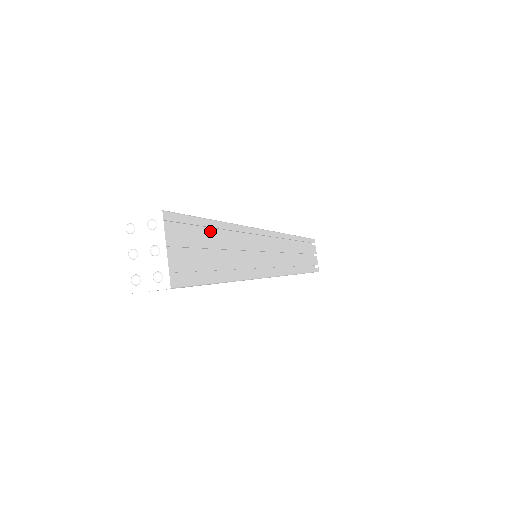
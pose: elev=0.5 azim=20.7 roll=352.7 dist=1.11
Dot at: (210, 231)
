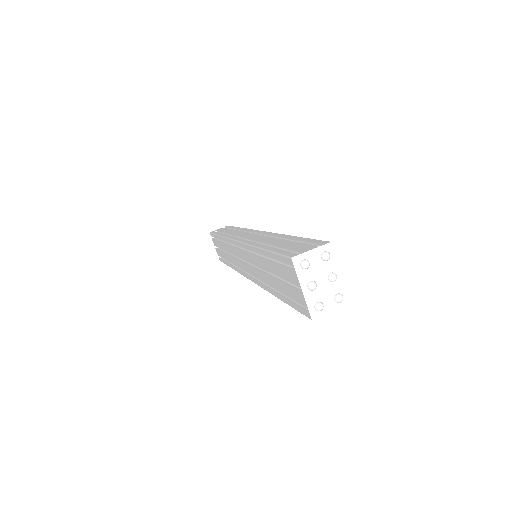
Dot at: occluded
